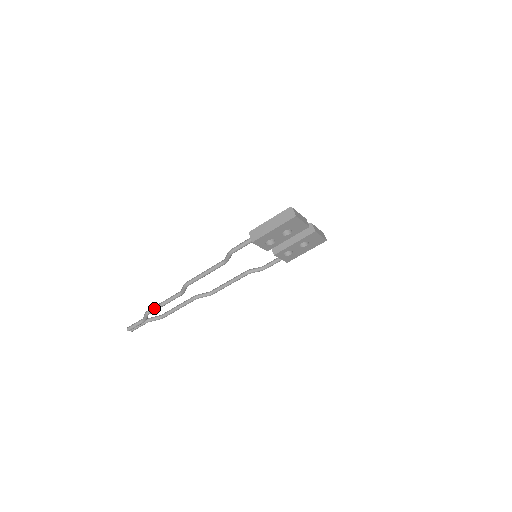
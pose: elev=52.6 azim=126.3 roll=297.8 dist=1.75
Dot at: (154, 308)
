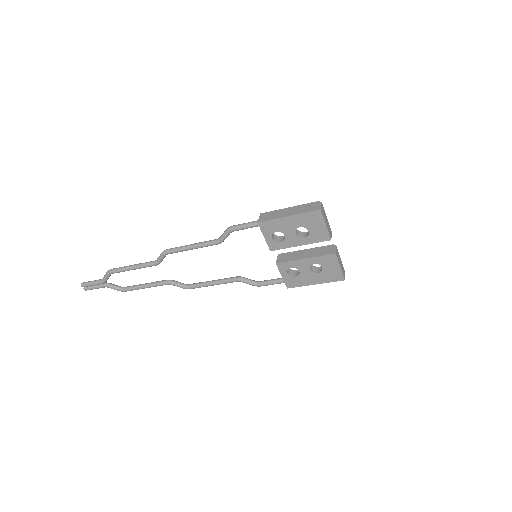
Dot at: (120, 268)
